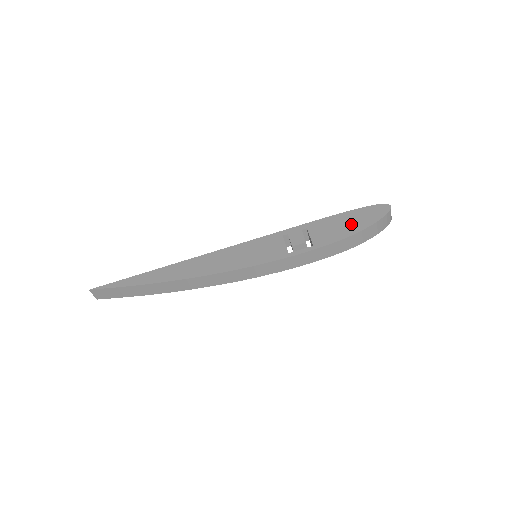
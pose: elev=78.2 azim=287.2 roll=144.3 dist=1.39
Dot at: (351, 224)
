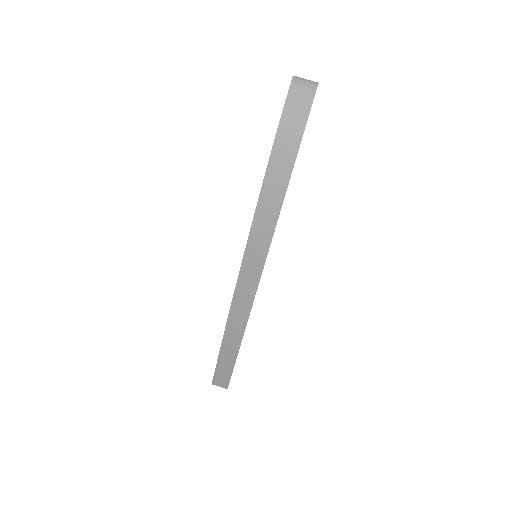
Dot at: occluded
